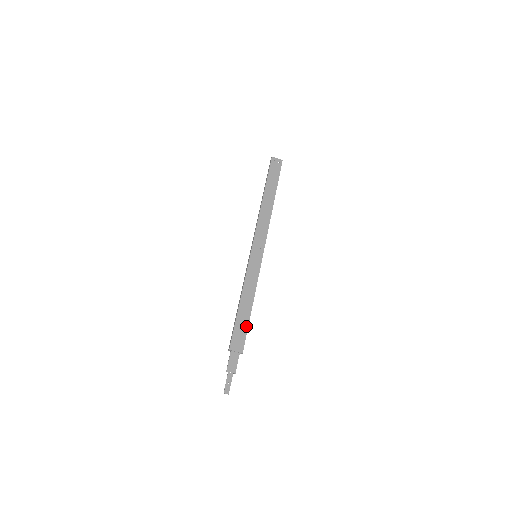
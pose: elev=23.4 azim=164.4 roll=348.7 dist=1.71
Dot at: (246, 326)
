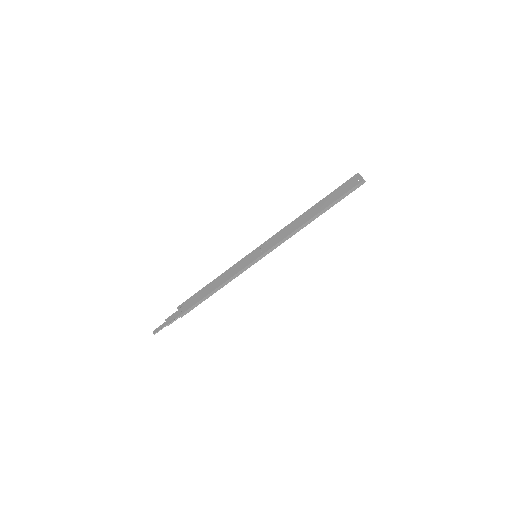
Dot at: (198, 300)
